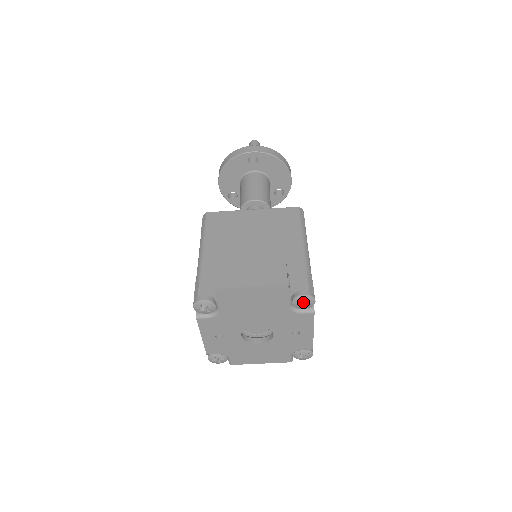
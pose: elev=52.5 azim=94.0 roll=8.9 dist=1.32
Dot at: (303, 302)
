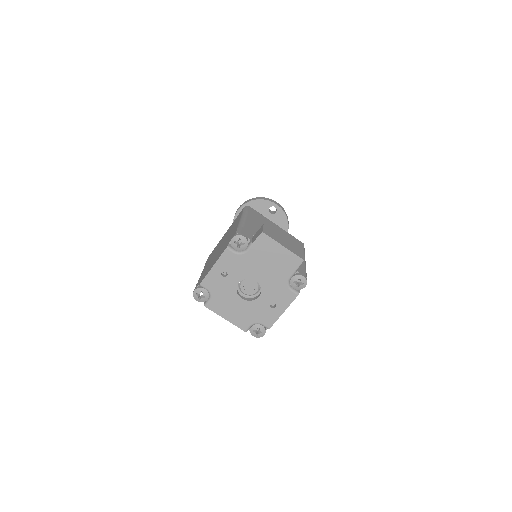
Dot at: (297, 283)
